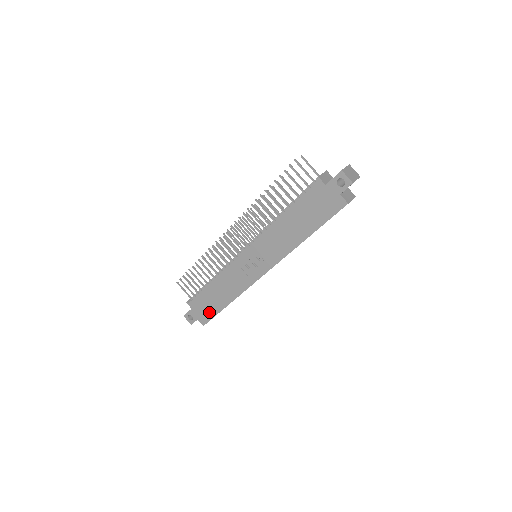
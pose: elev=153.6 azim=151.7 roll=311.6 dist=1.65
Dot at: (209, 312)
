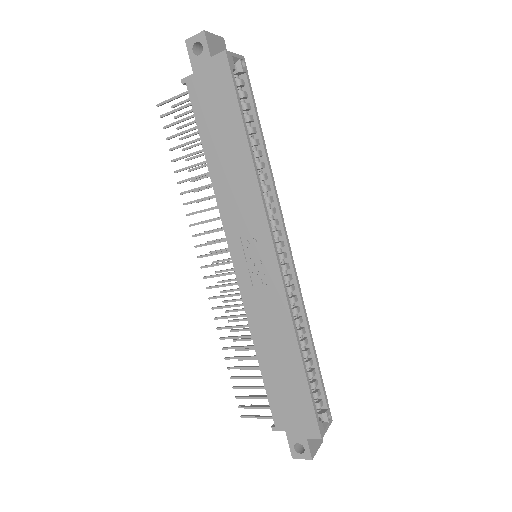
Dot at: (301, 405)
